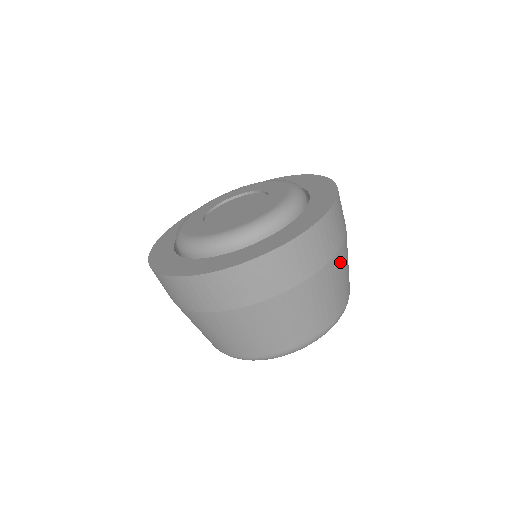
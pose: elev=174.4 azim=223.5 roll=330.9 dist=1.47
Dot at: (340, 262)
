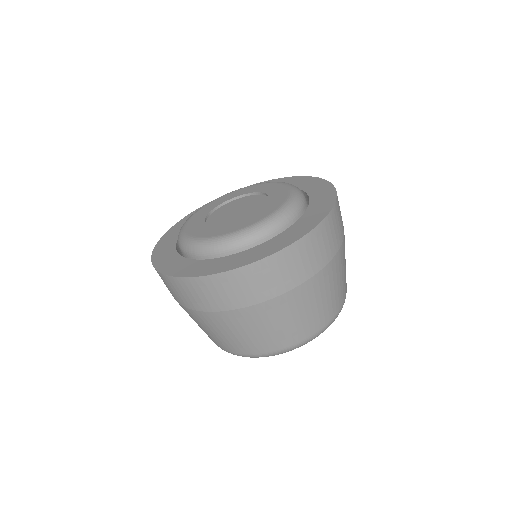
Dot at: (277, 308)
